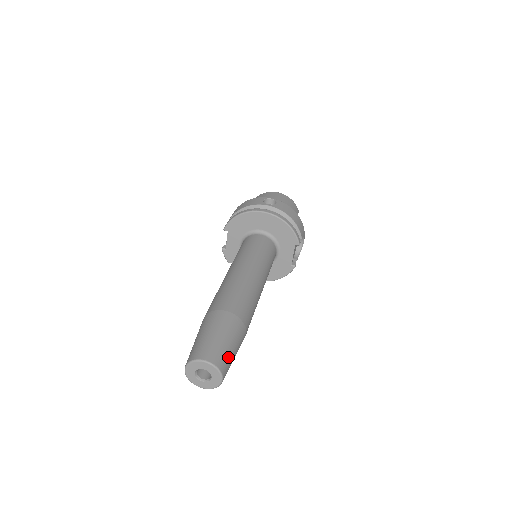
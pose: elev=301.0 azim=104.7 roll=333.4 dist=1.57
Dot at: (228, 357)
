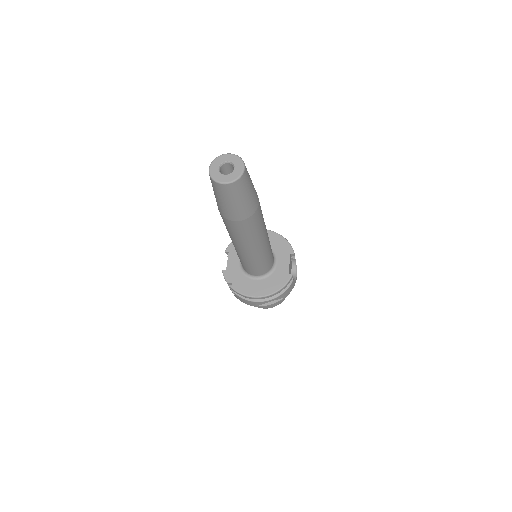
Dot at: occluded
